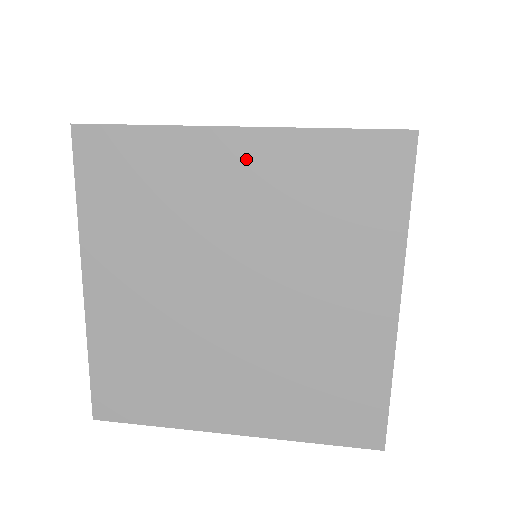
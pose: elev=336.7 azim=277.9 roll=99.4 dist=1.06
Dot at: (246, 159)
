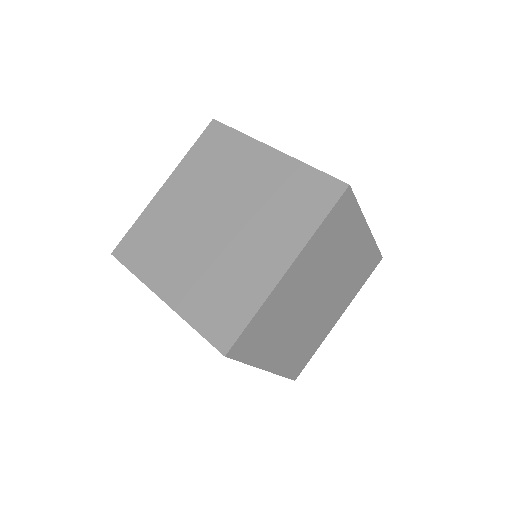
Dot at: (268, 163)
